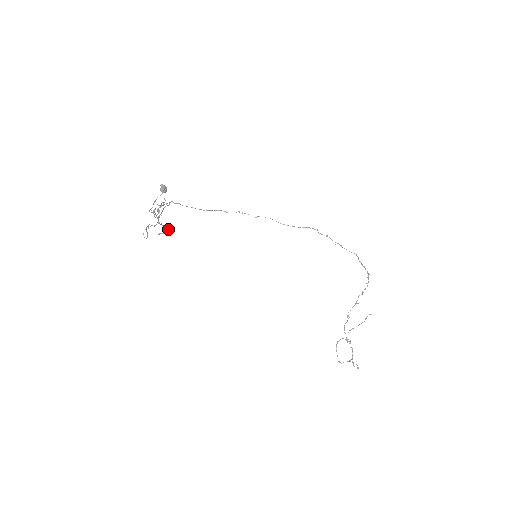
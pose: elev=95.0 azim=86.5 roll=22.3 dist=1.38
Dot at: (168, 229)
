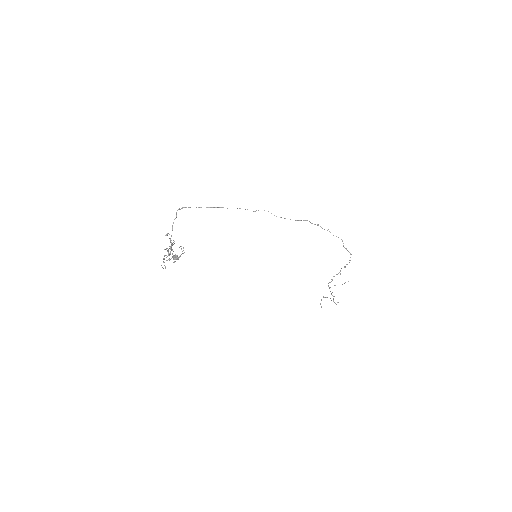
Dot at: occluded
